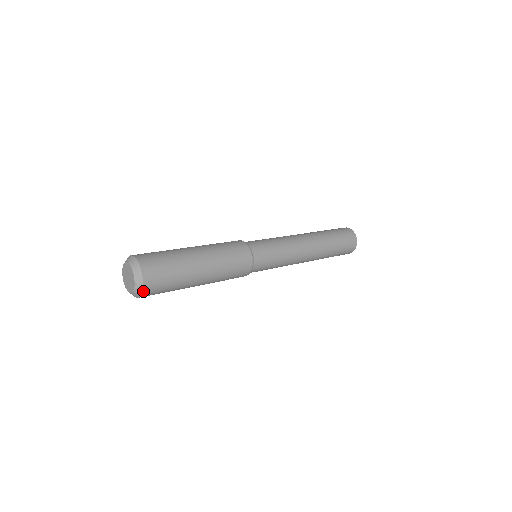
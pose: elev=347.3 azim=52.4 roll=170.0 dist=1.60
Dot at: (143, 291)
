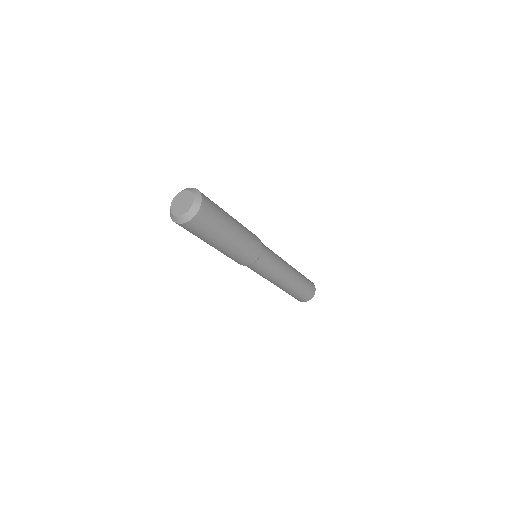
Dot at: (202, 197)
